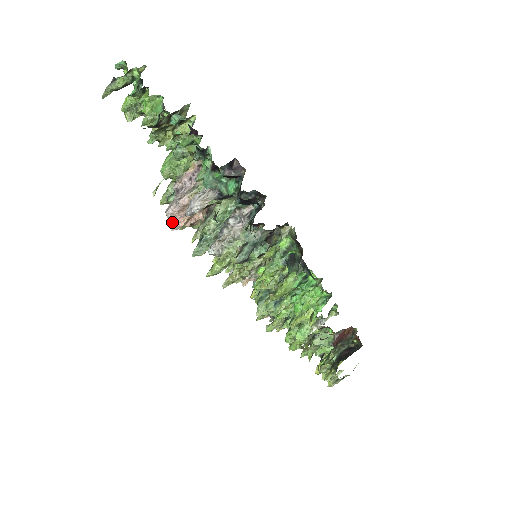
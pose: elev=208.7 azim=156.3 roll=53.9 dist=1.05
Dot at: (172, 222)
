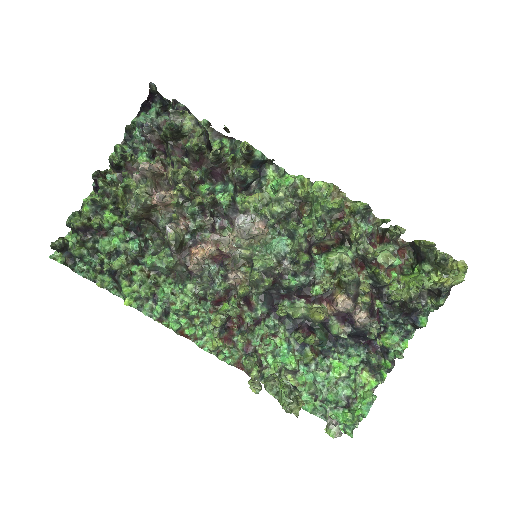
Dot at: (149, 165)
